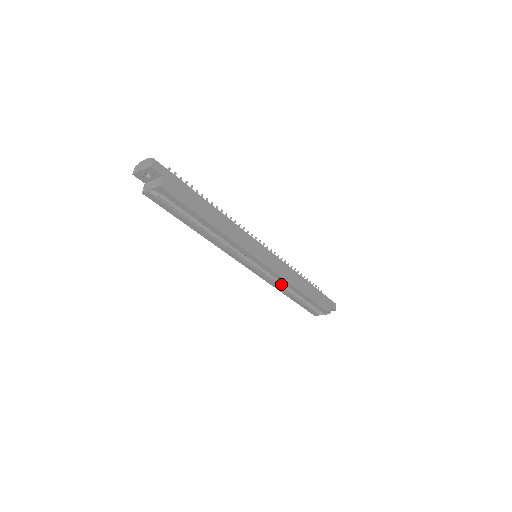
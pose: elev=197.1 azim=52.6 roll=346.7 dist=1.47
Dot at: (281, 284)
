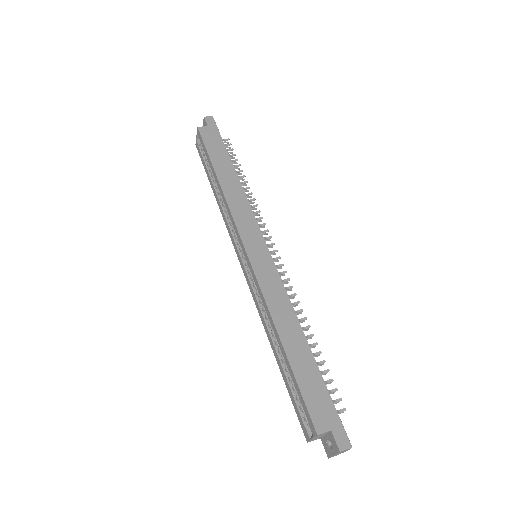
Dot at: occluded
